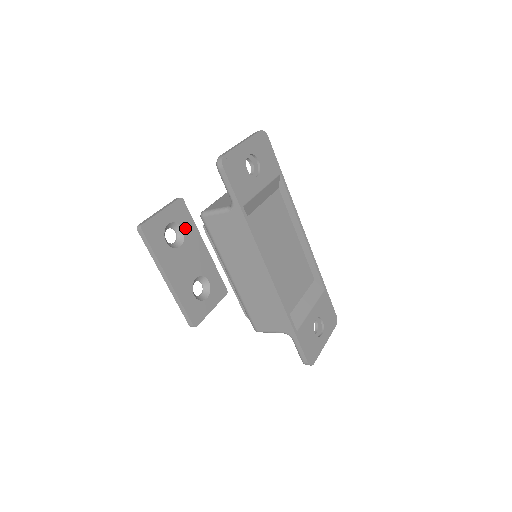
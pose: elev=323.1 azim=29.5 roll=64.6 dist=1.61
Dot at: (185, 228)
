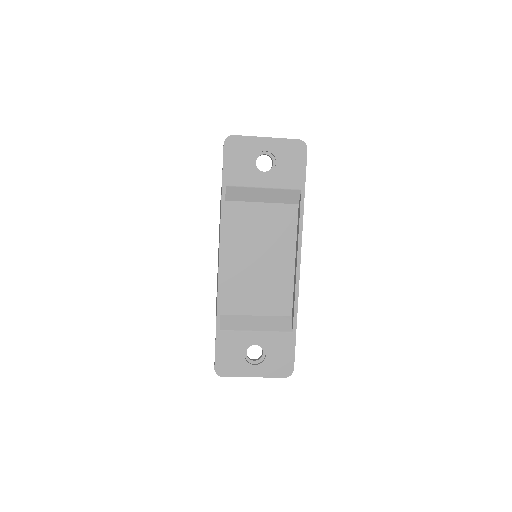
Dot at: occluded
